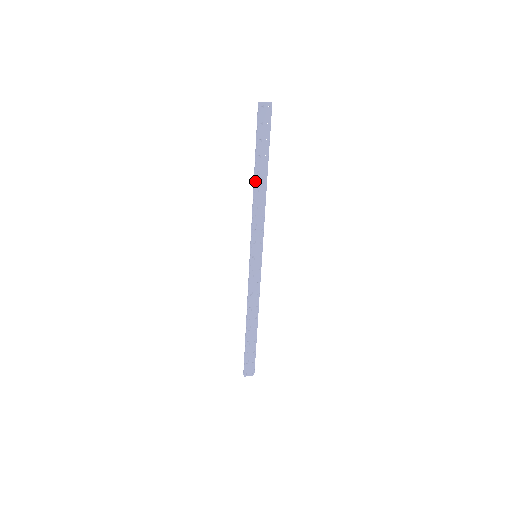
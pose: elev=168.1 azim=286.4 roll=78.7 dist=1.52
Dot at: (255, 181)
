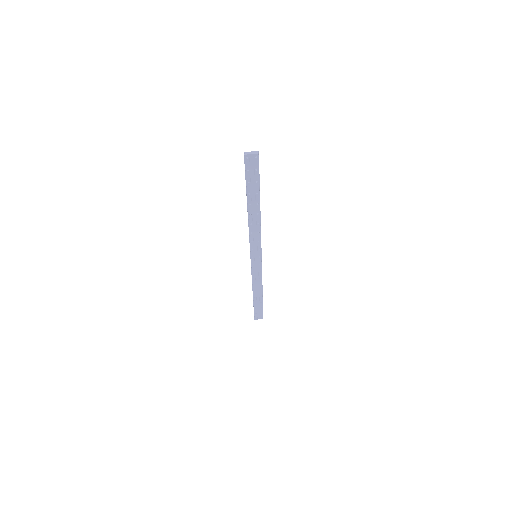
Dot at: (248, 211)
